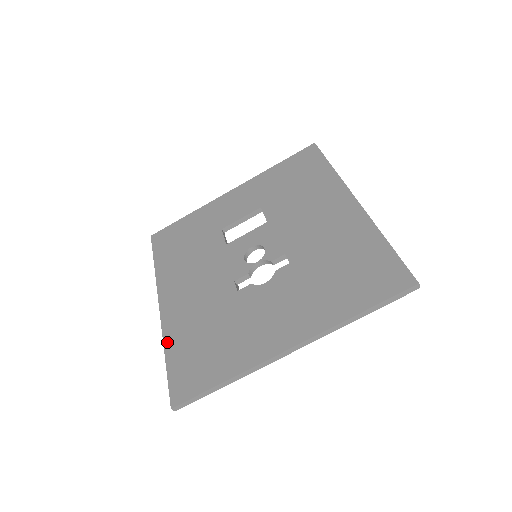
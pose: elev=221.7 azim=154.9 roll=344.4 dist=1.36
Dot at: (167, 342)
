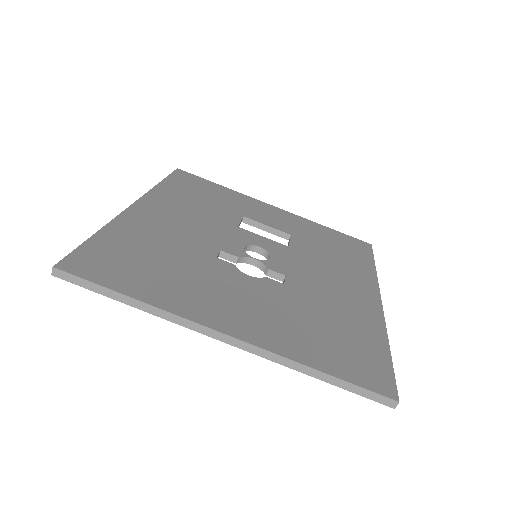
Dot at: (111, 227)
